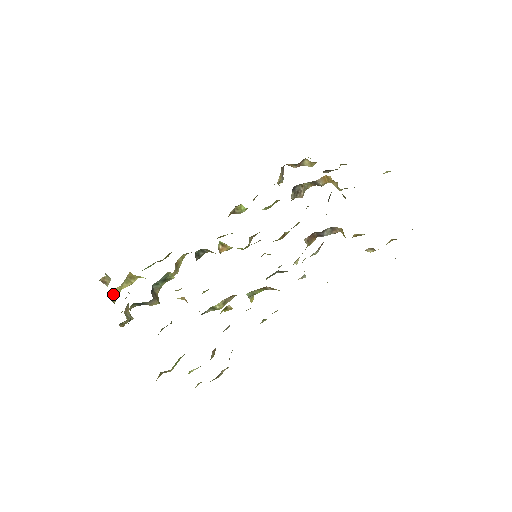
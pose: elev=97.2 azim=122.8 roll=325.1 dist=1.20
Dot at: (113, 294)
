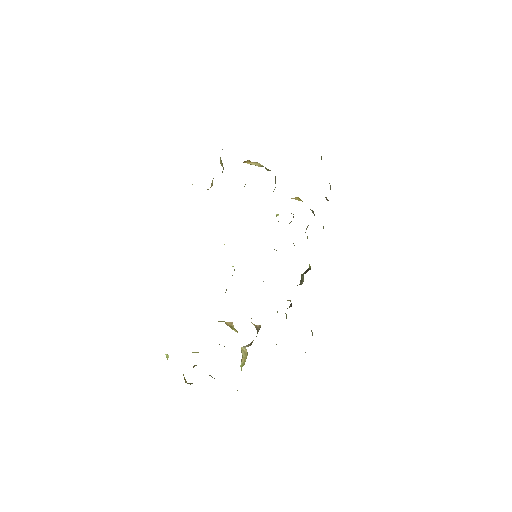
Dot at: occluded
